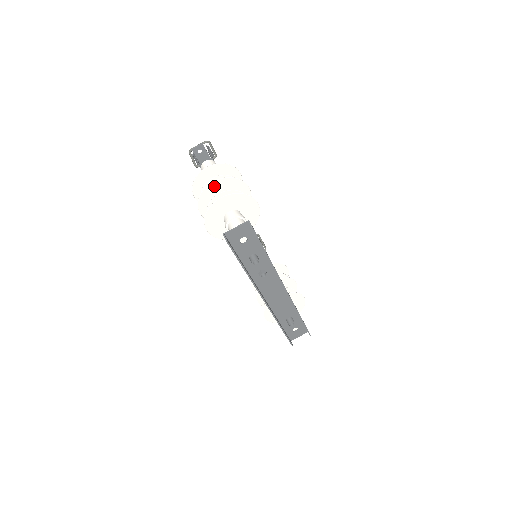
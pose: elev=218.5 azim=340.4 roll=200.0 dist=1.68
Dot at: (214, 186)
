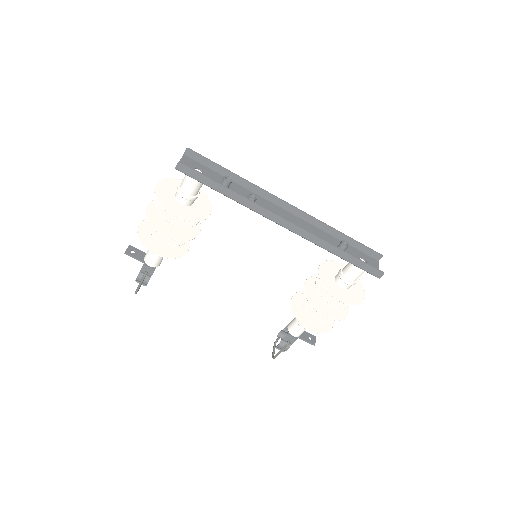
Dot at: (152, 209)
